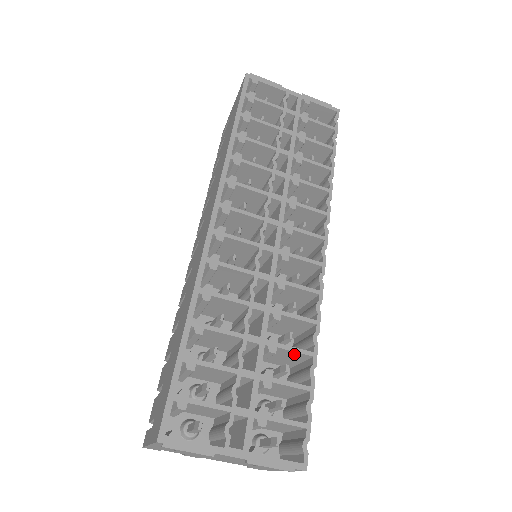
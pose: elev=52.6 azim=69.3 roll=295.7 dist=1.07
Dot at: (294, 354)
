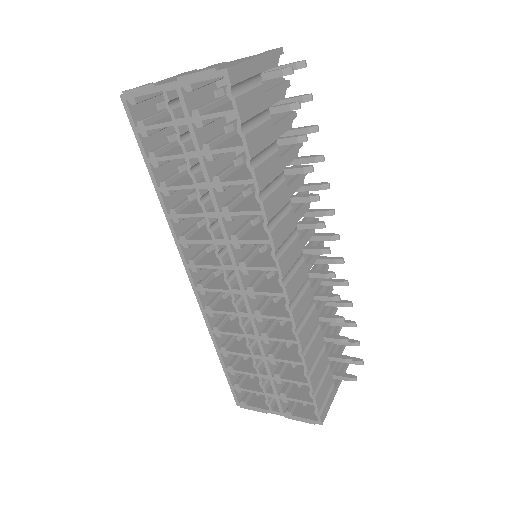
Dot at: (293, 359)
